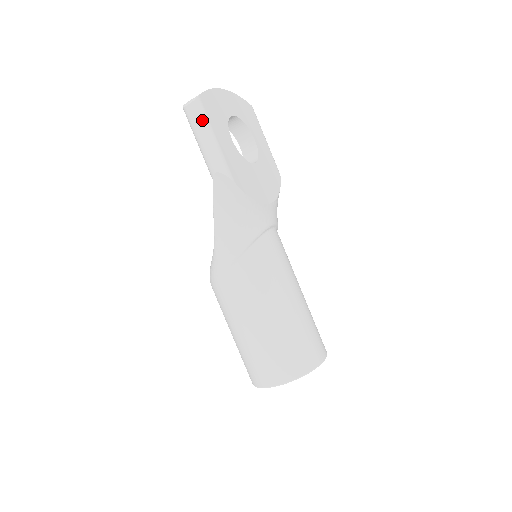
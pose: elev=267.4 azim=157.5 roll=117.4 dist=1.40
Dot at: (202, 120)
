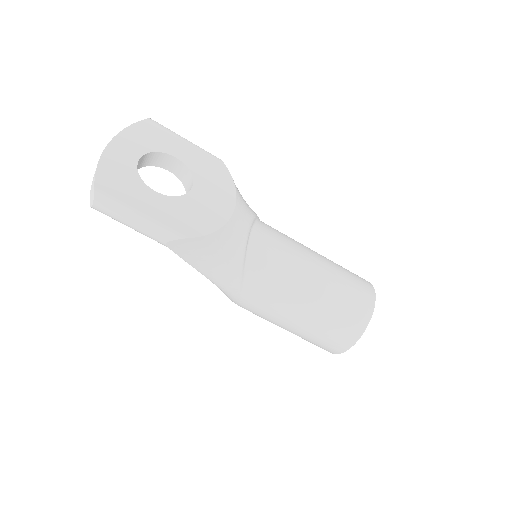
Dot at: (116, 209)
